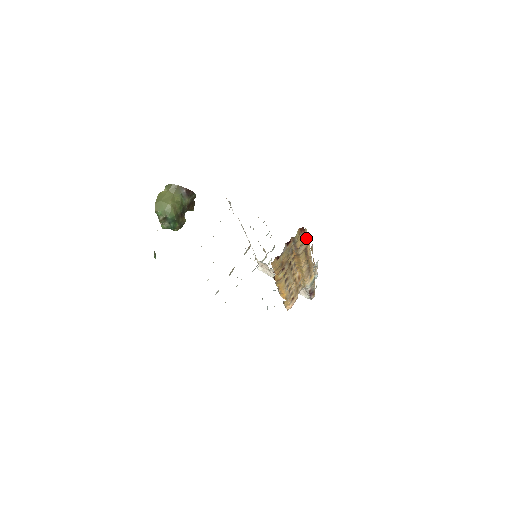
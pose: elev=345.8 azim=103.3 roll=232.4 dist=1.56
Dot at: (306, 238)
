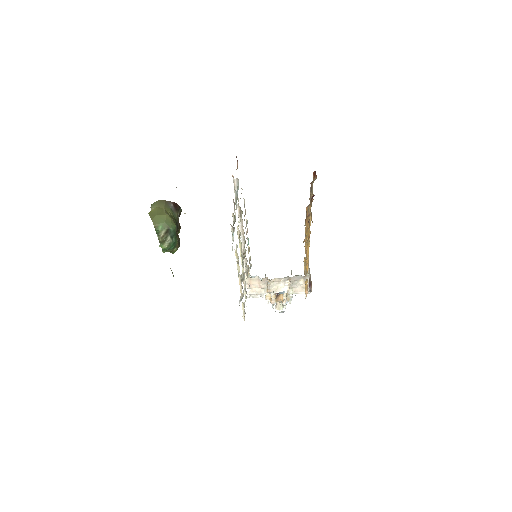
Dot at: occluded
